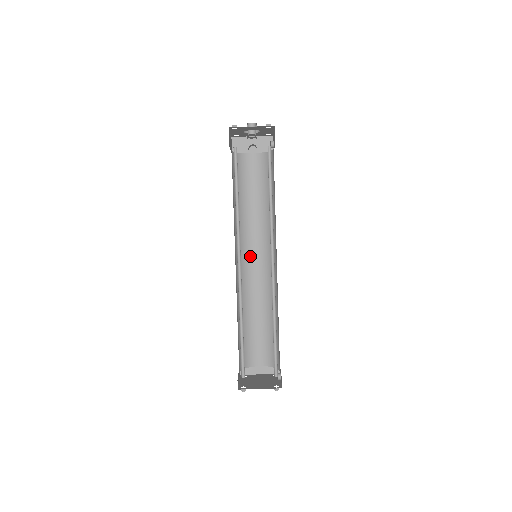
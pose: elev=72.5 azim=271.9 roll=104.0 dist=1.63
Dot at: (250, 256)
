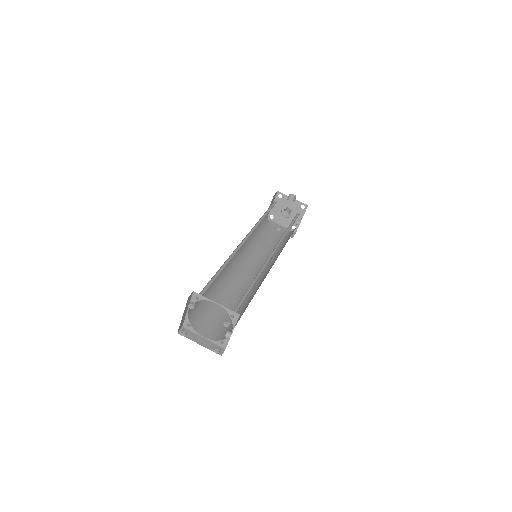
Dot at: (245, 268)
